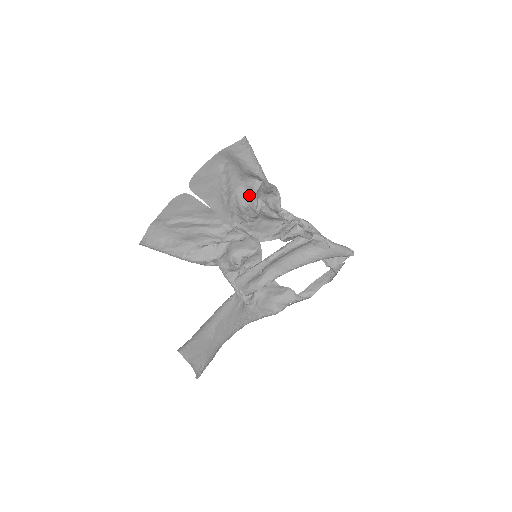
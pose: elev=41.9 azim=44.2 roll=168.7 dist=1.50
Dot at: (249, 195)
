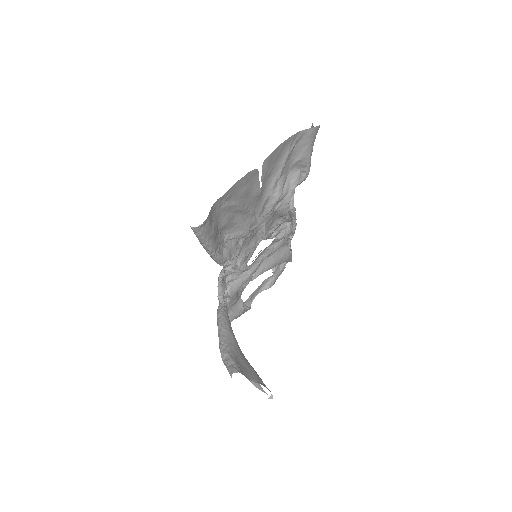
Dot at: (289, 185)
